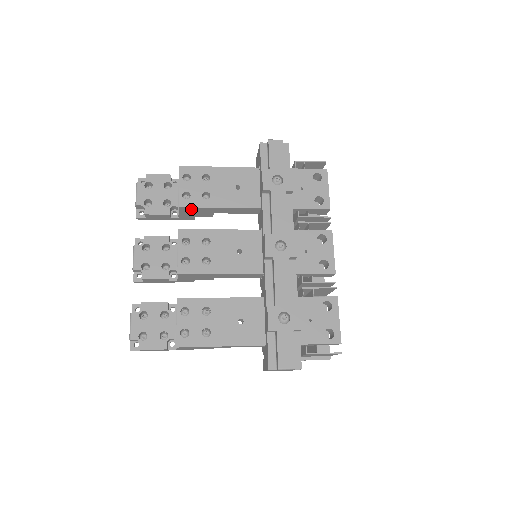
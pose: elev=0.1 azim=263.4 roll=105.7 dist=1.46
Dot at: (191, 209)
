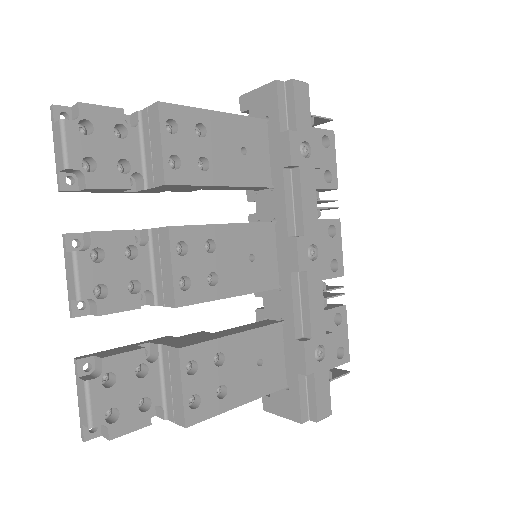
Dot at: (179, 186)
